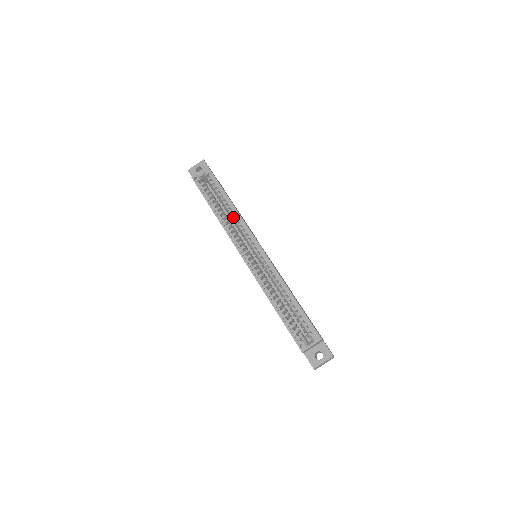
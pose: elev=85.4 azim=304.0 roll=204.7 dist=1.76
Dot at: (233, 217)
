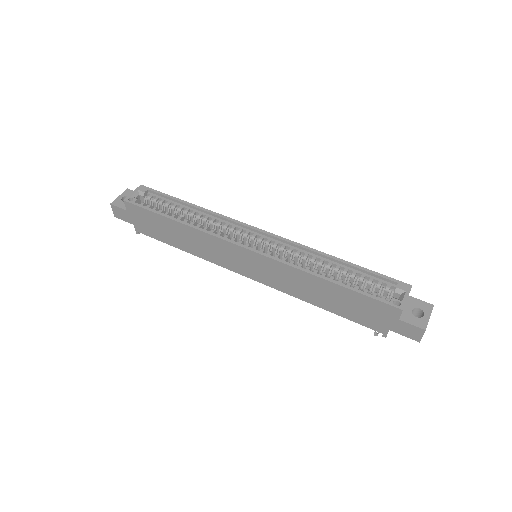
Dot at: (206, 220)
